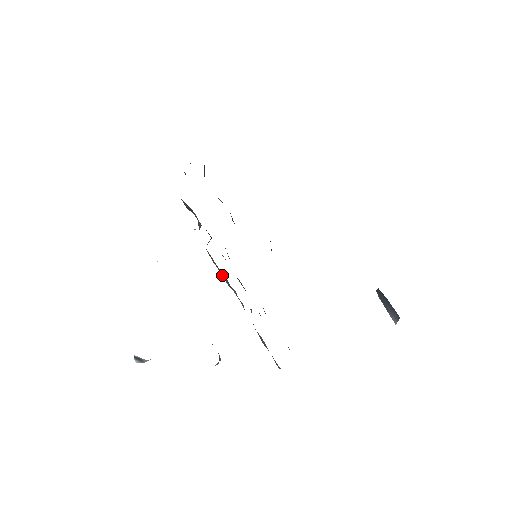
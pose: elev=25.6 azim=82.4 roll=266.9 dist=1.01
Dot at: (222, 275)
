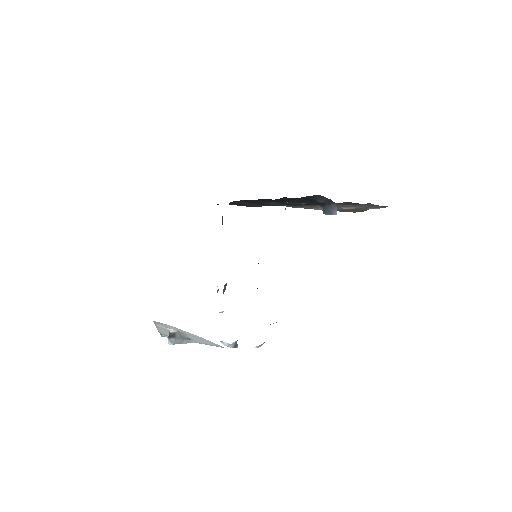
Dot at: occluded
